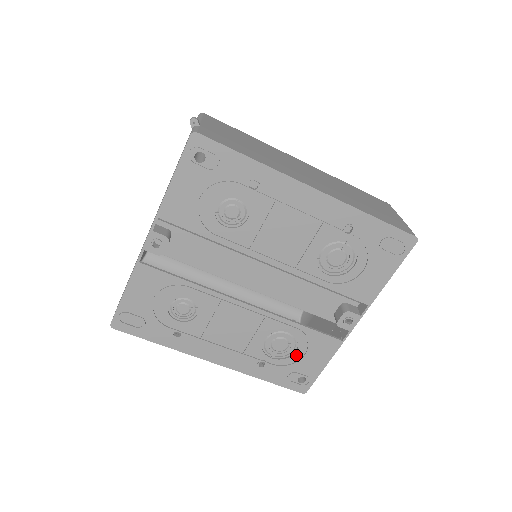
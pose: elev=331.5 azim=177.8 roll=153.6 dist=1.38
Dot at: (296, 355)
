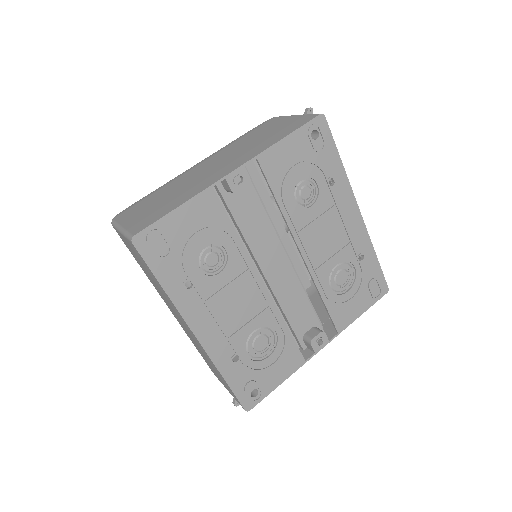
Dot at: (267, 361)
